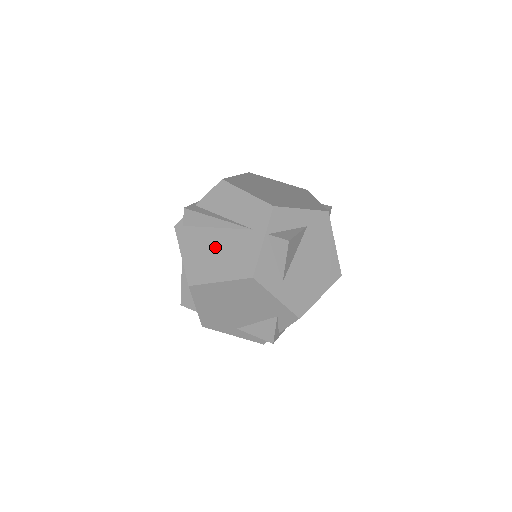
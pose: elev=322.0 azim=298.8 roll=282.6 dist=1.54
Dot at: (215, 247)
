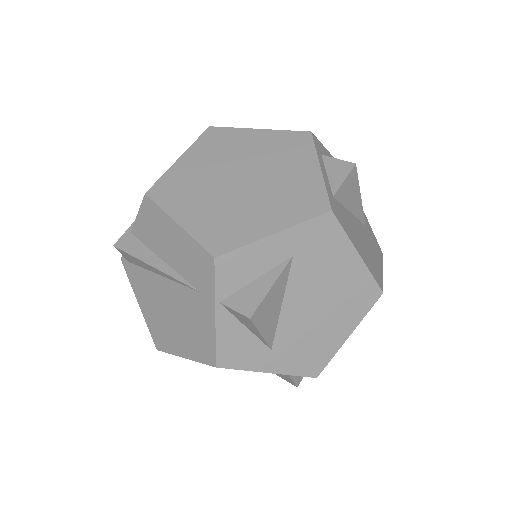
Dot at: (166, 305)
